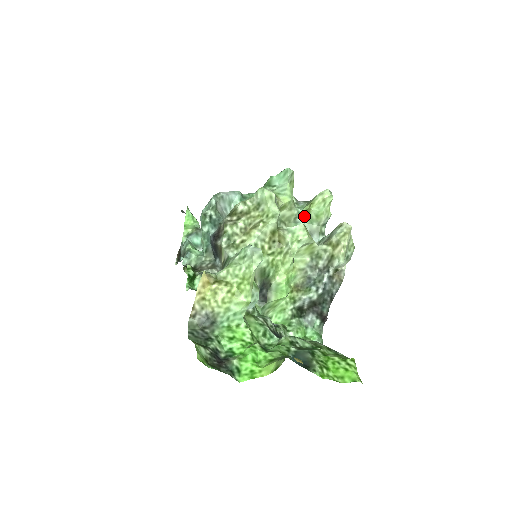
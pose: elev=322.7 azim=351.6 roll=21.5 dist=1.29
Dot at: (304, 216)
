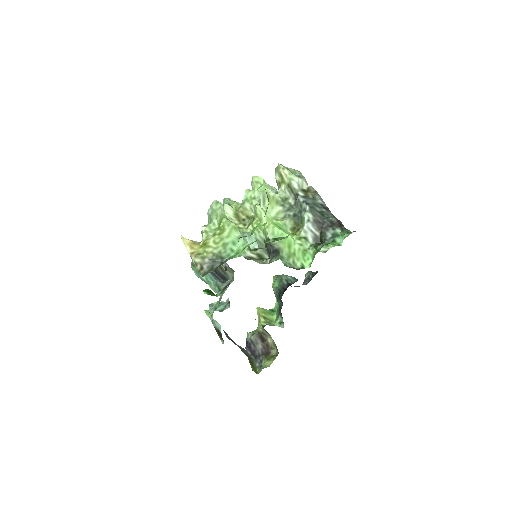
Dot at: occluded
